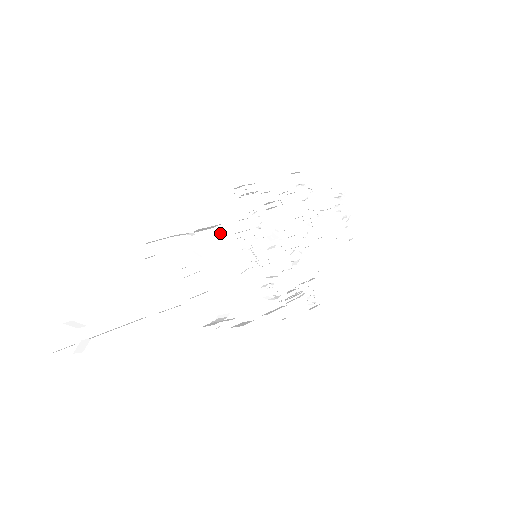
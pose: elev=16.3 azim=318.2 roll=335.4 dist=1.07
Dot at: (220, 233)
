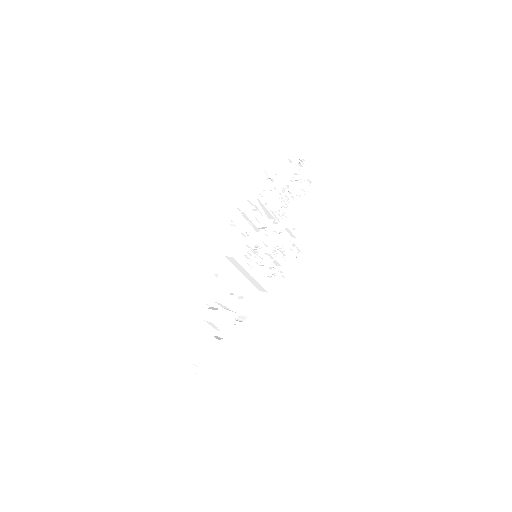
Dot at: (231, 260)
